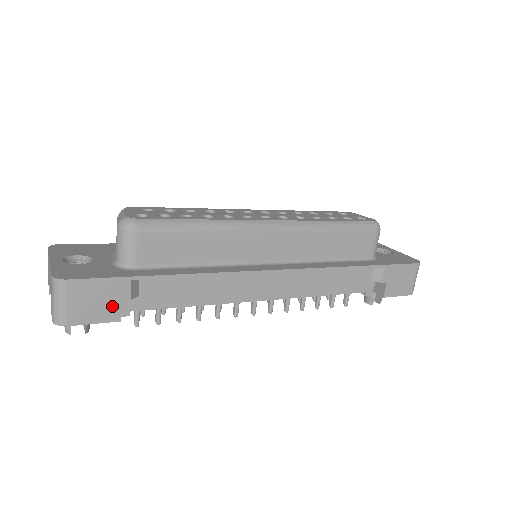
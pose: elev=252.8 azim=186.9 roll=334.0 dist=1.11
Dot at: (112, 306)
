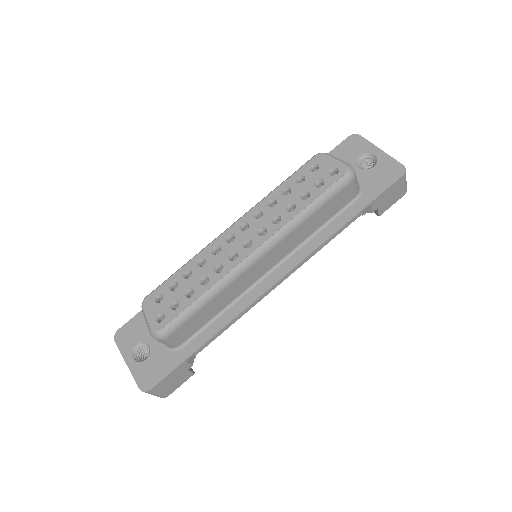
Dot at: (184, 375)
